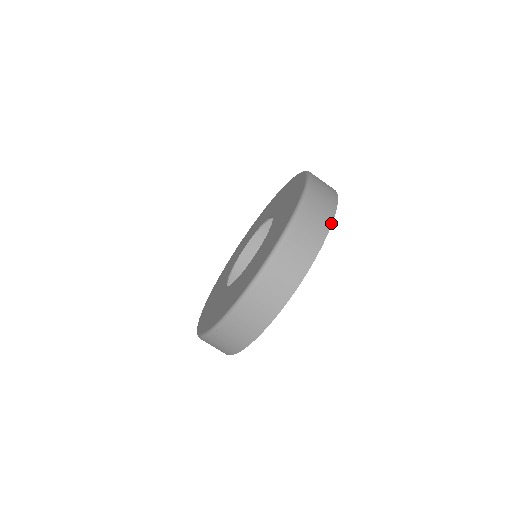
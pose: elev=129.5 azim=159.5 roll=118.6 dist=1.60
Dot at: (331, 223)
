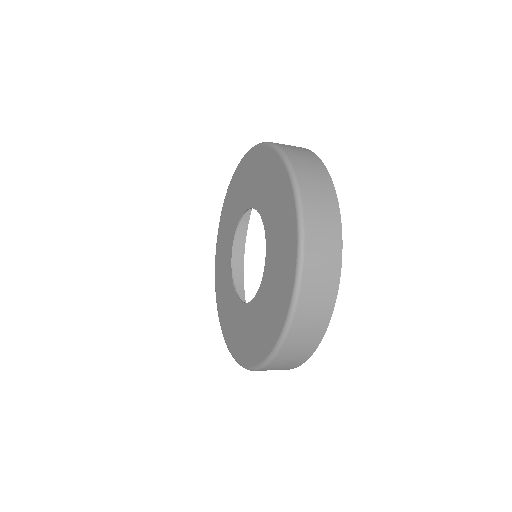
Dot at: (335, 192)
